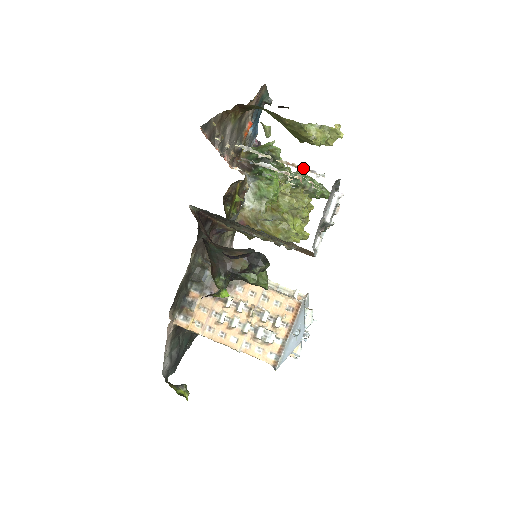
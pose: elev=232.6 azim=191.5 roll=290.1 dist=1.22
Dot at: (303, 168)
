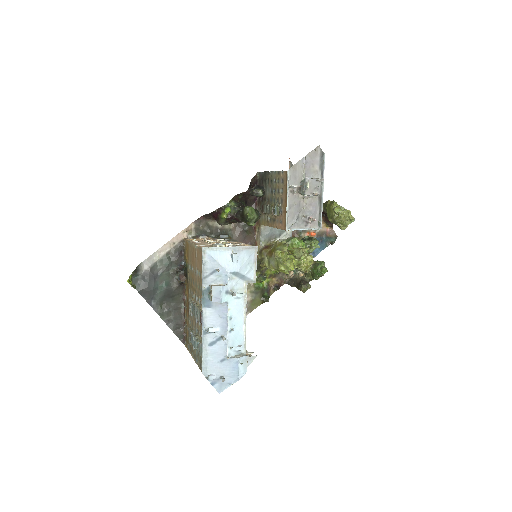
Dot at: occluded
